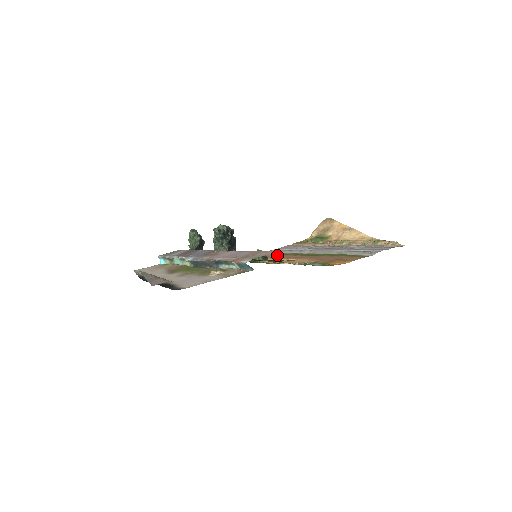
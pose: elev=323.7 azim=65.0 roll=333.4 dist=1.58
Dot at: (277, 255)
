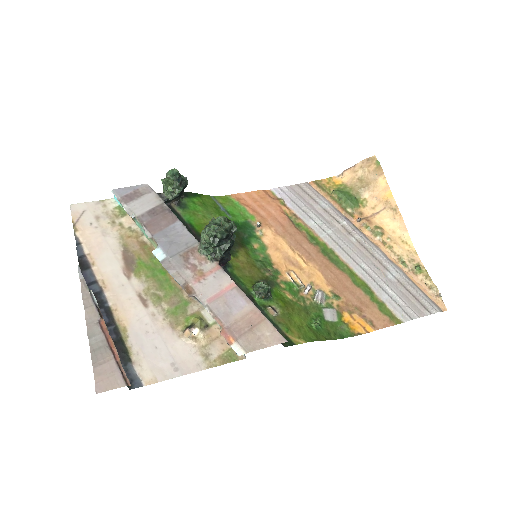
Dot at: (285, 223)
